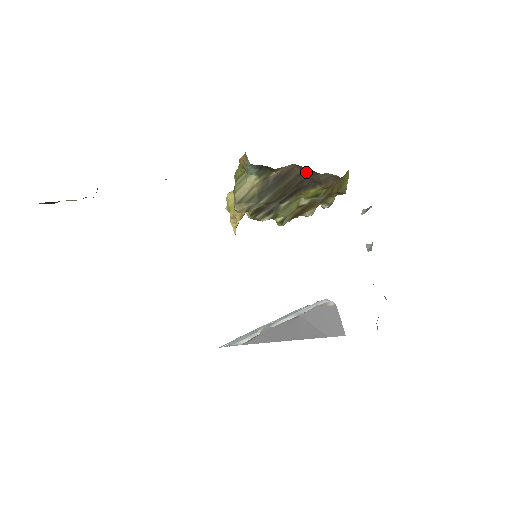
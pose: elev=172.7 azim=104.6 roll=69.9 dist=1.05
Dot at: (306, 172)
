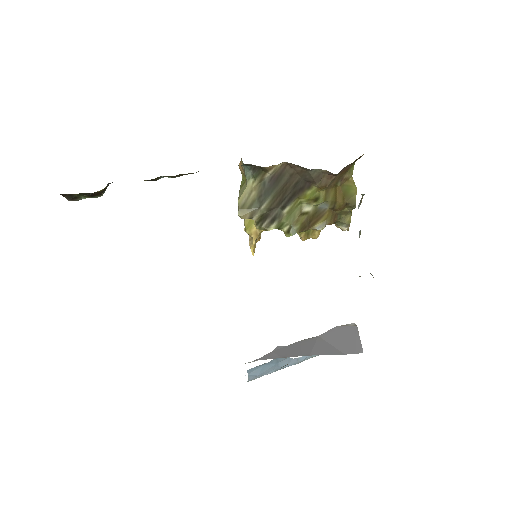
Dot at: (298, 171)
